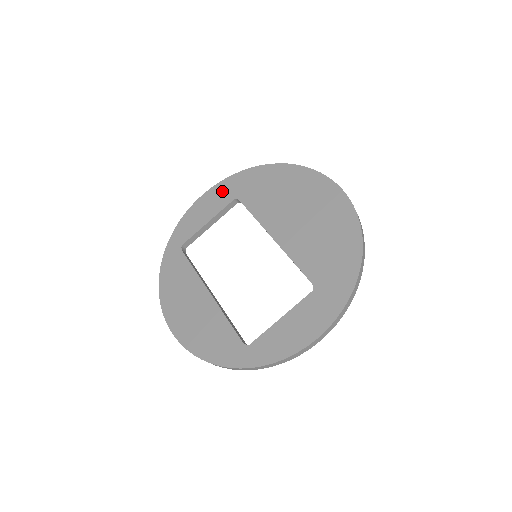
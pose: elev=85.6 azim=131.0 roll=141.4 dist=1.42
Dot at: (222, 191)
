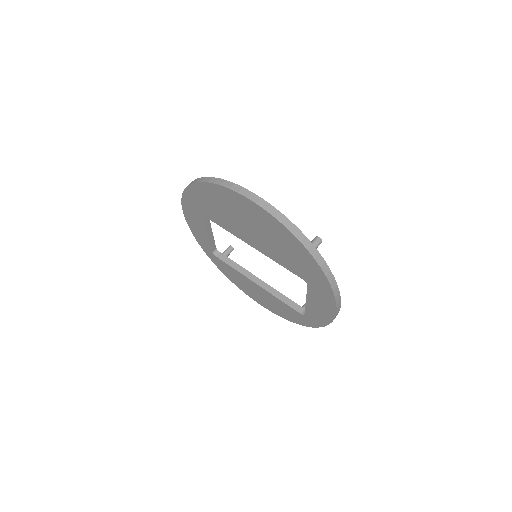
Dot at: (190, 211)
